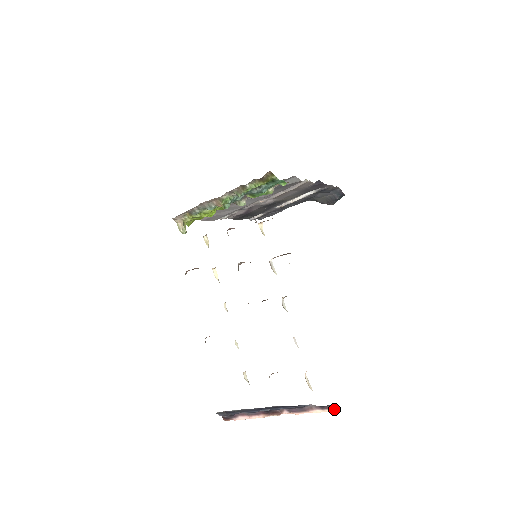
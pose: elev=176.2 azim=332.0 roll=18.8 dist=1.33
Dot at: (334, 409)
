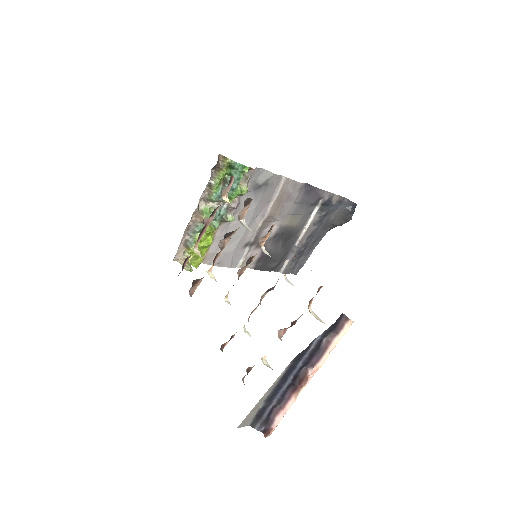
Dot at: (347, 323)
